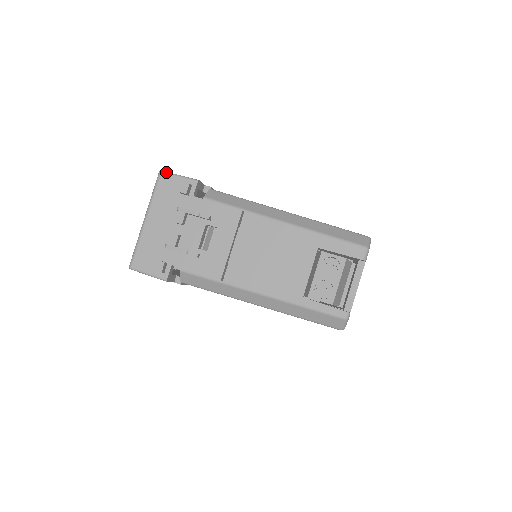
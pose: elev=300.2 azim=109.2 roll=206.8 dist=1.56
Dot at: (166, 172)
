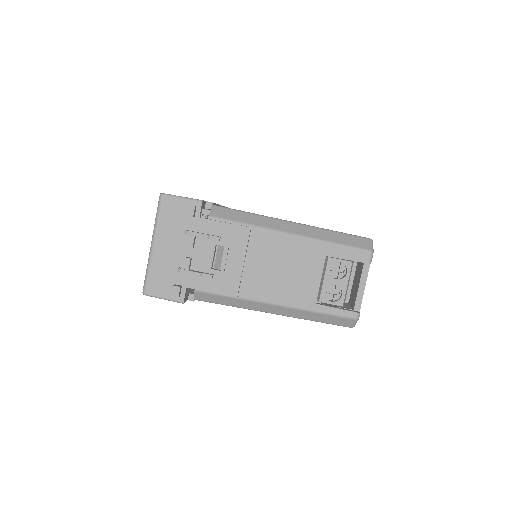
Dot at: (168, 195)
